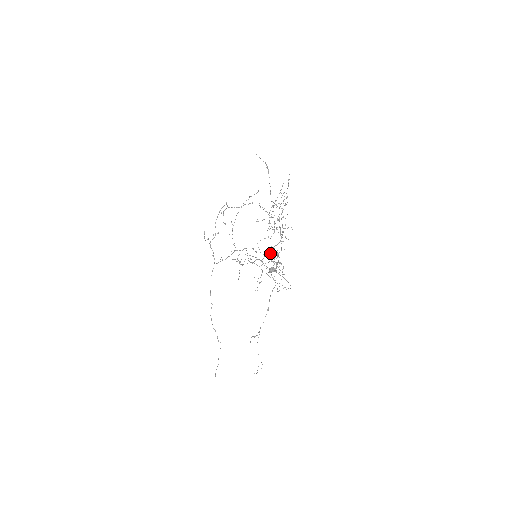
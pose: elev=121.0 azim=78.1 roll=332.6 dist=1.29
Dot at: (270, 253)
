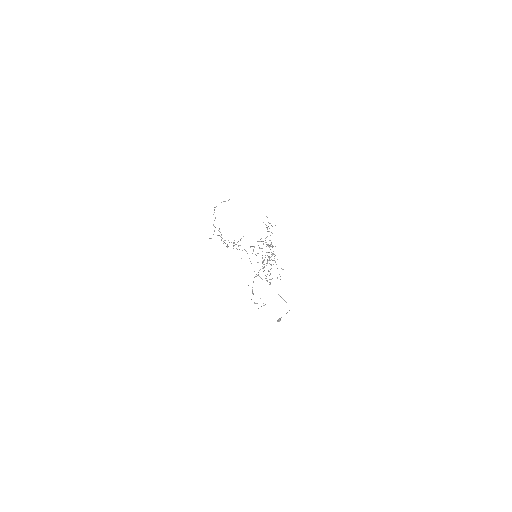
Dot at: (270, 284)
